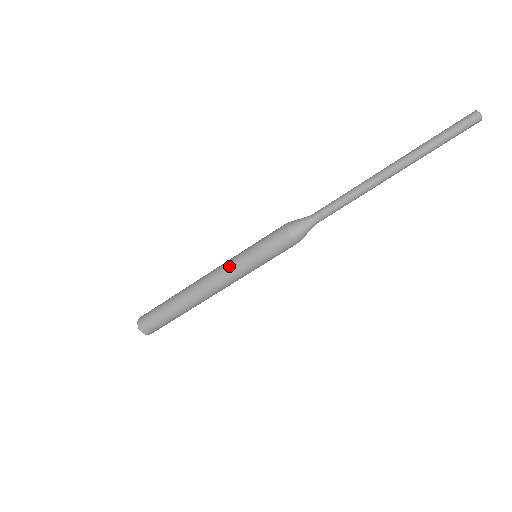
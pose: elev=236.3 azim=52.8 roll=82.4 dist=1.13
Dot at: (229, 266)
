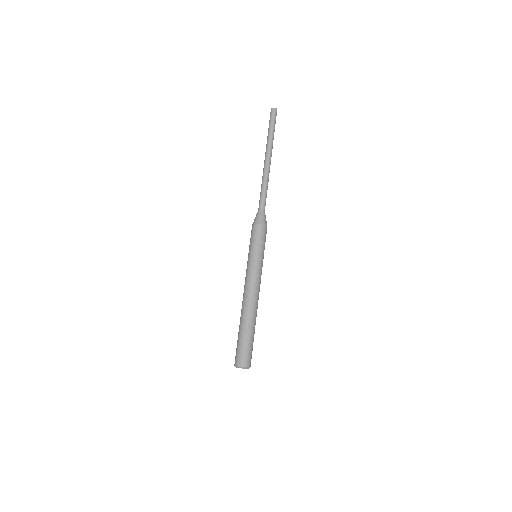
Dot at: (247, 272)
